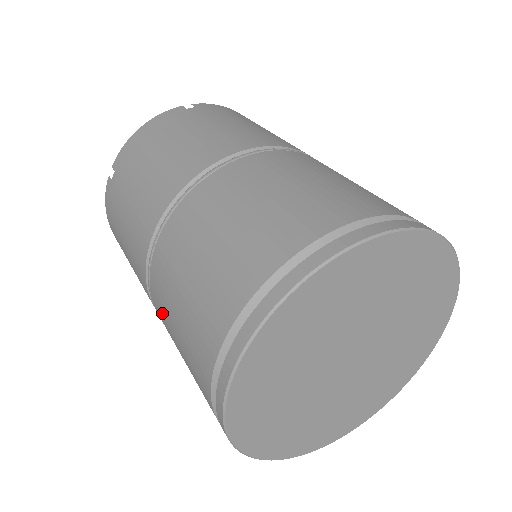
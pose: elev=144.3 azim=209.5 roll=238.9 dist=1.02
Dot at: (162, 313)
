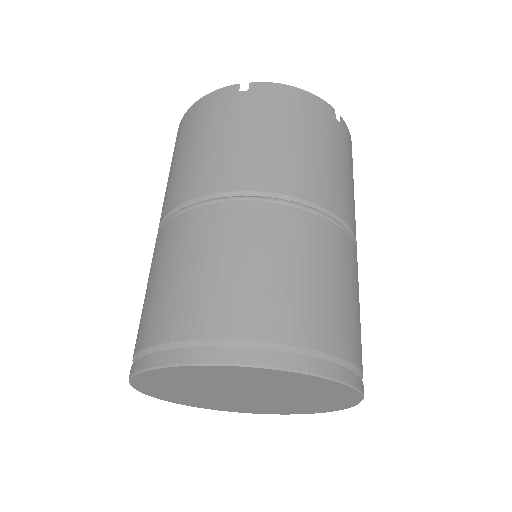
Dot at: occluded
